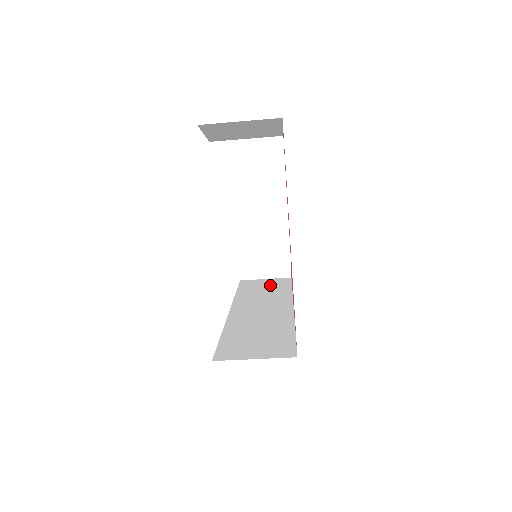
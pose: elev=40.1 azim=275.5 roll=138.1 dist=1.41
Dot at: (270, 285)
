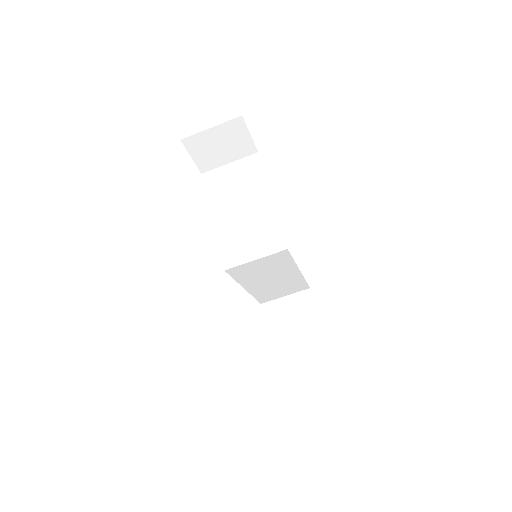
Dot at: occluded
